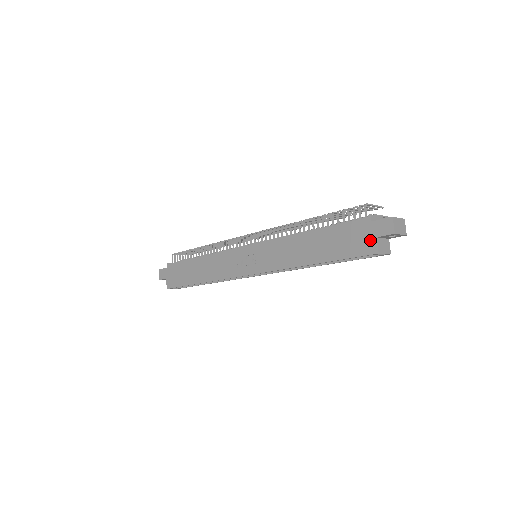
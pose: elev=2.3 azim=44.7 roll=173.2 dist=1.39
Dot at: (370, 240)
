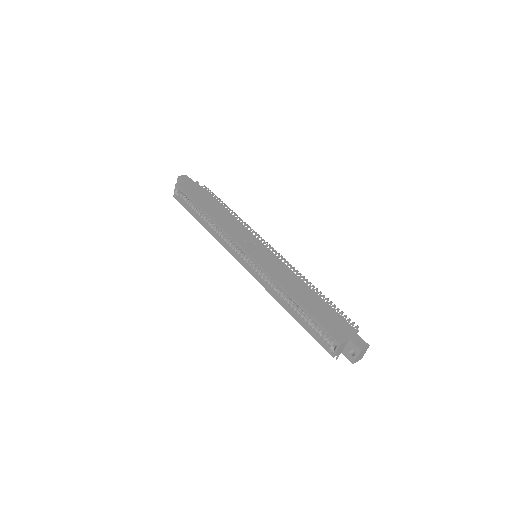
Dot at: (344, 335)
